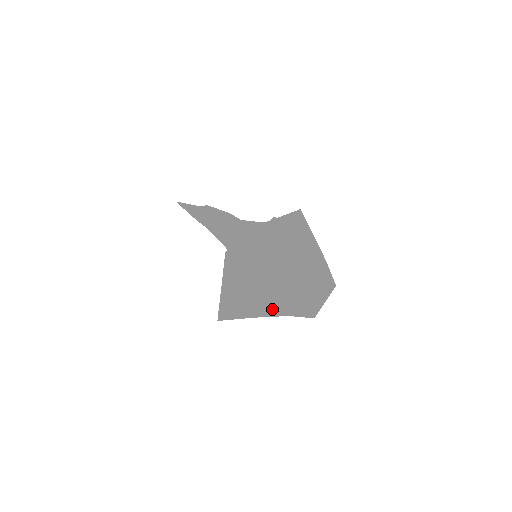
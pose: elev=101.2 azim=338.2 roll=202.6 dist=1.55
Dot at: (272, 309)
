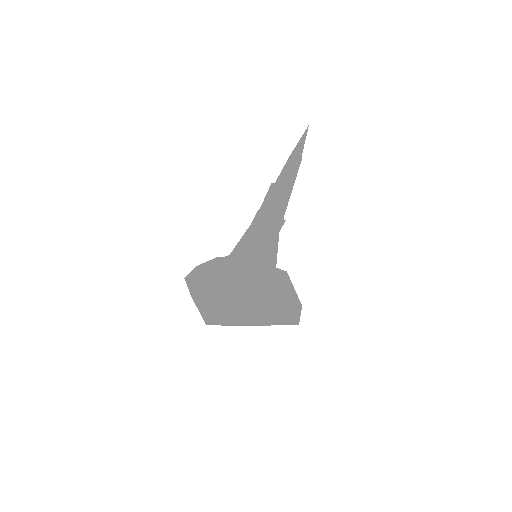
Dot at: (265, 312)
